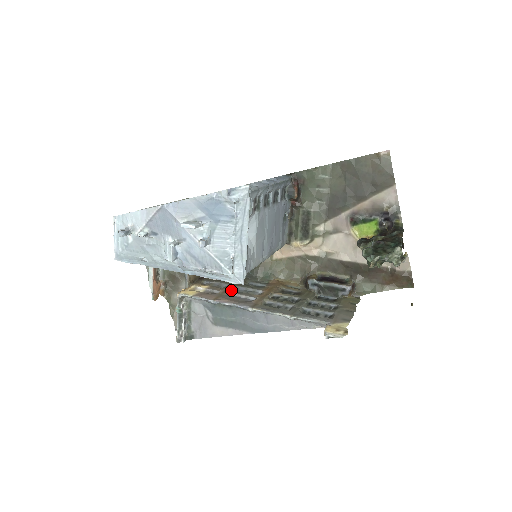
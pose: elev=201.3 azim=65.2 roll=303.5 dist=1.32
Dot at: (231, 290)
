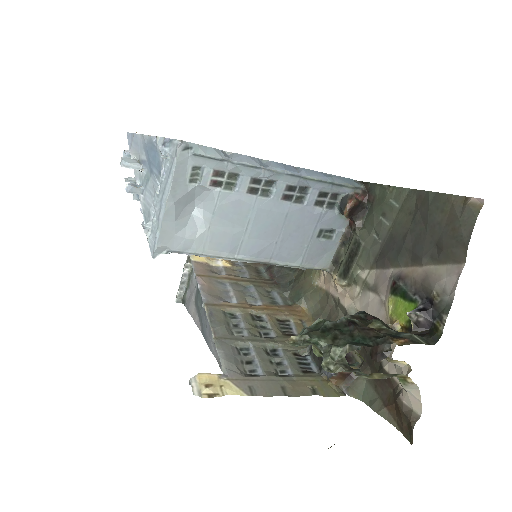
Dot at: (235, 281)
